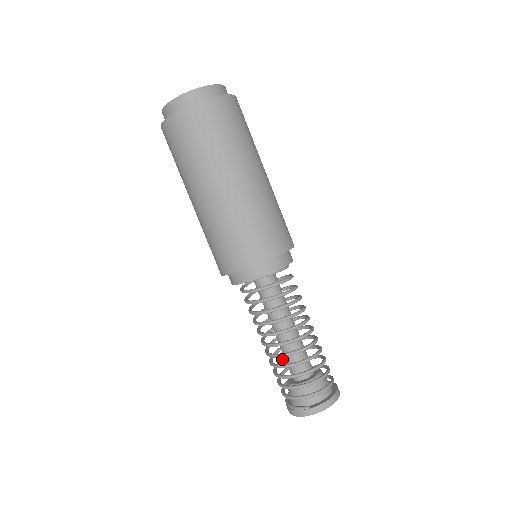
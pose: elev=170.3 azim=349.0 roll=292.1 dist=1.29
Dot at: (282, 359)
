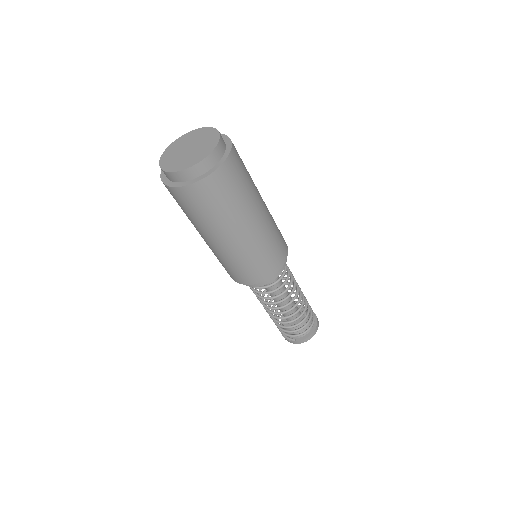
Dot at: occluded
